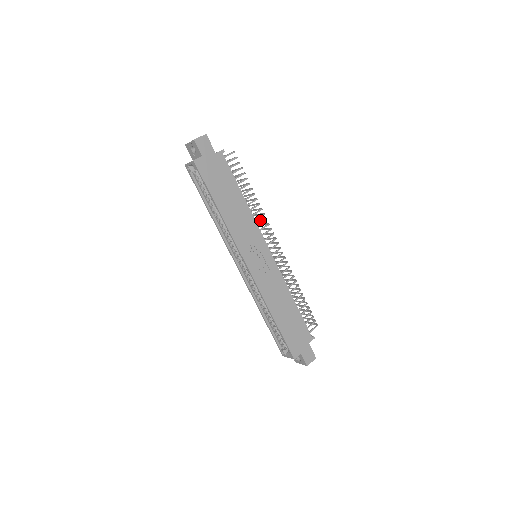
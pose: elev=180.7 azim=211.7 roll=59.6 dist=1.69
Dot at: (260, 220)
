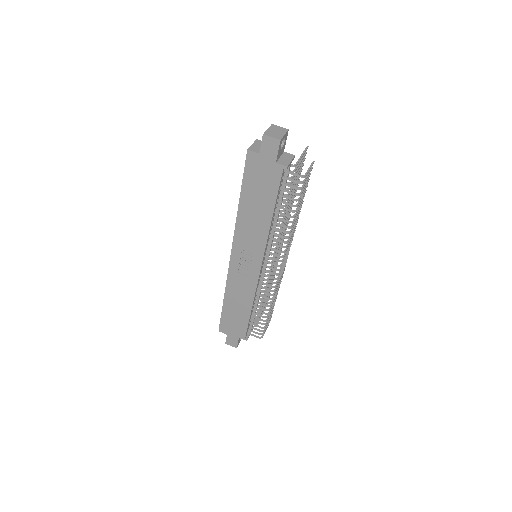
Dot at: (289, 240)
